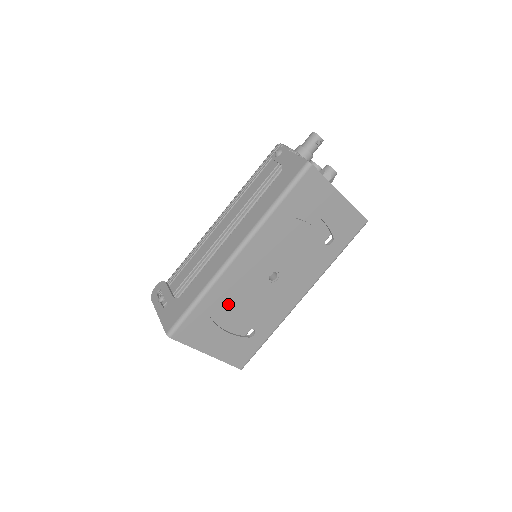
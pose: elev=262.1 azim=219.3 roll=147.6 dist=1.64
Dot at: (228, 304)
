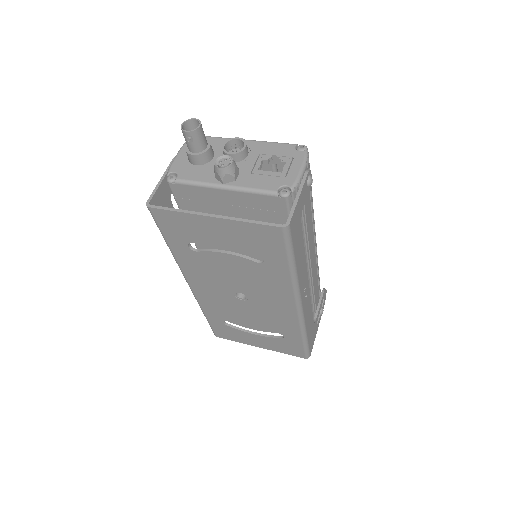
Dot at: (229, 317)
